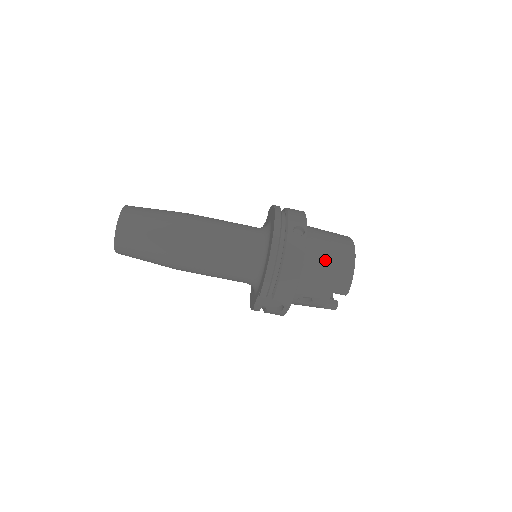
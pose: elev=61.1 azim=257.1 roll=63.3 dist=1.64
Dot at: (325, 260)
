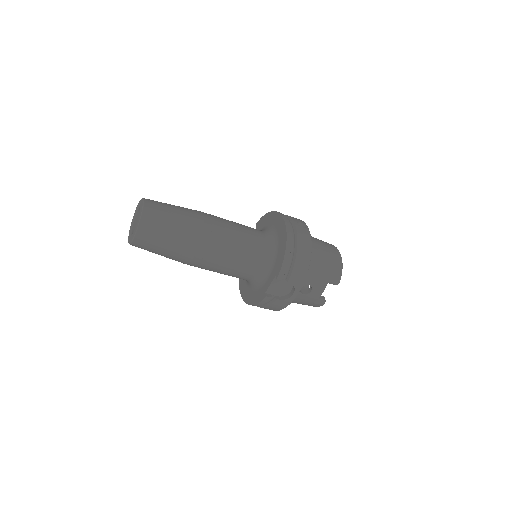
Dot at: (322, 252)
